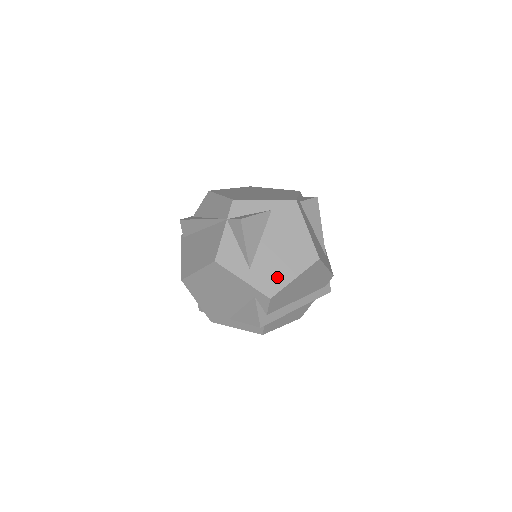
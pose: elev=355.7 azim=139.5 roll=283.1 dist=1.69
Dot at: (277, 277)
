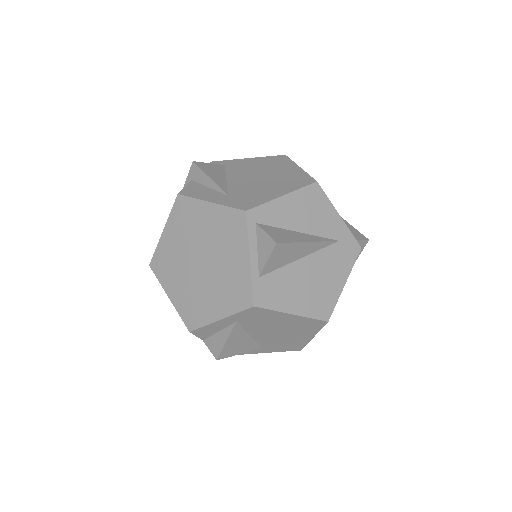
Dot at: (294, 343)
